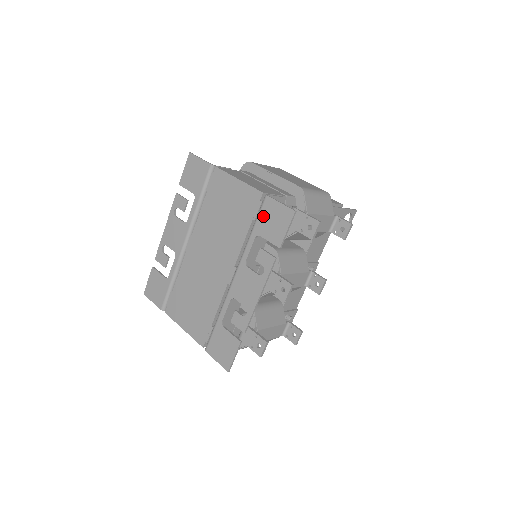
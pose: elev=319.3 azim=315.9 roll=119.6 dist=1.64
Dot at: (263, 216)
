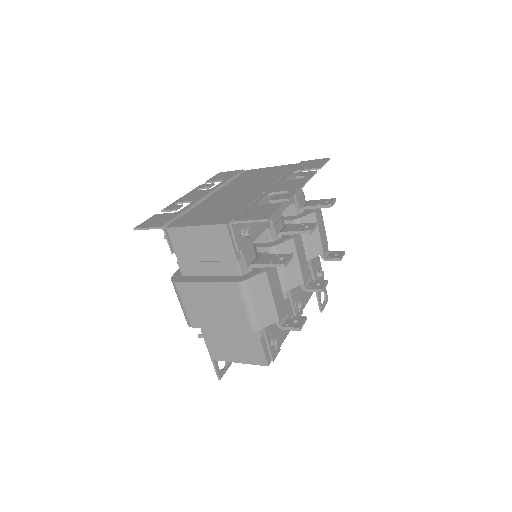
Dot at: (300, 166)
